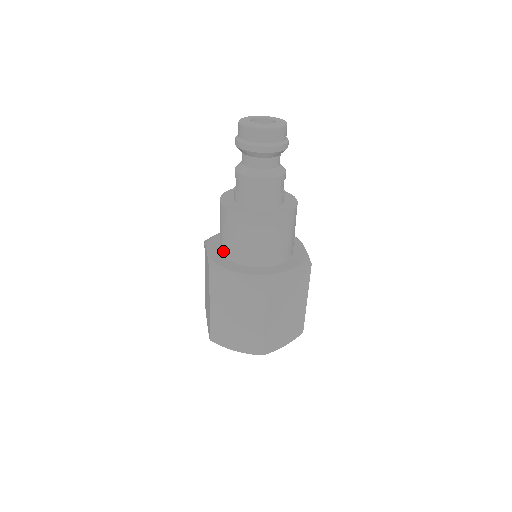
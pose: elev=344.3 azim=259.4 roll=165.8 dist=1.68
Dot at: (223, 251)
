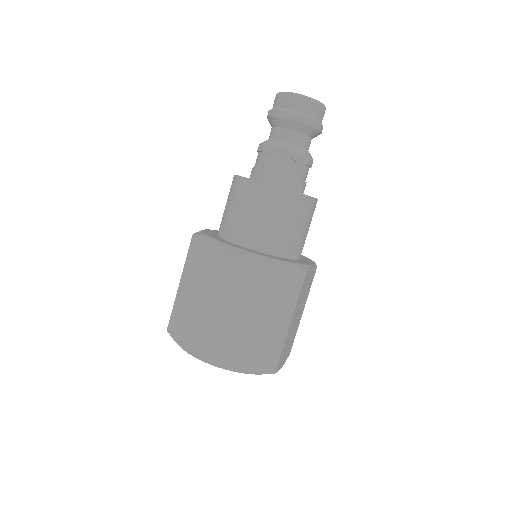
Dot at: (219, 228)
